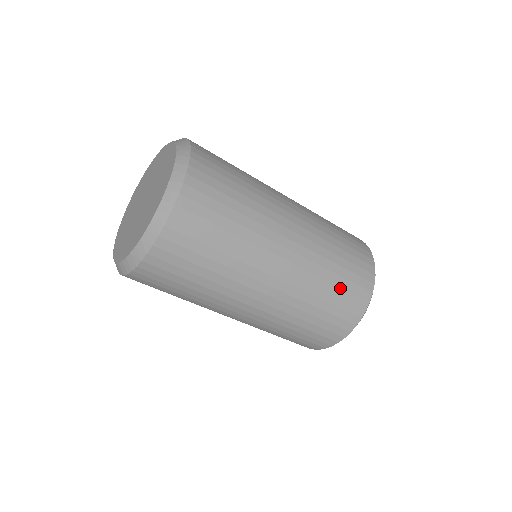
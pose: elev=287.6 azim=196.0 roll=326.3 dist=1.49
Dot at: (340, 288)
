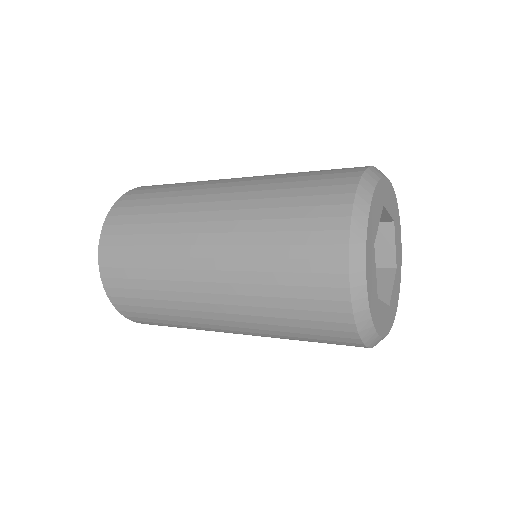
Dot at: (308, 177)
